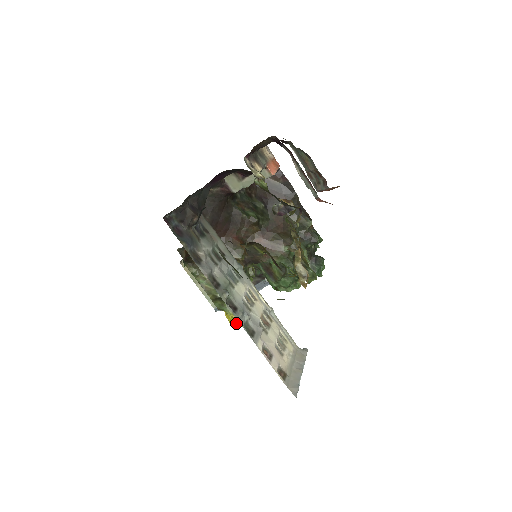
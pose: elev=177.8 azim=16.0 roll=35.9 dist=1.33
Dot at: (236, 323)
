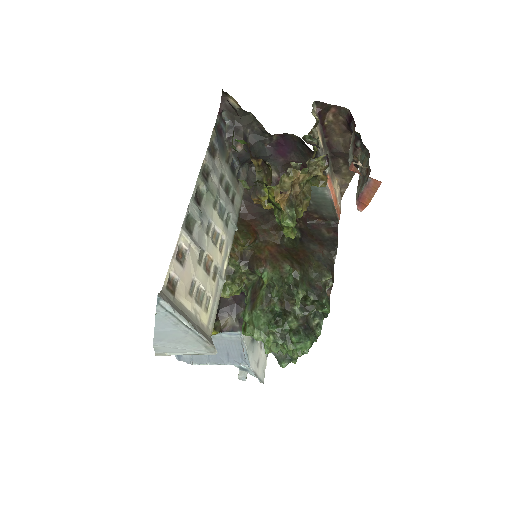
Dot at: occluded
